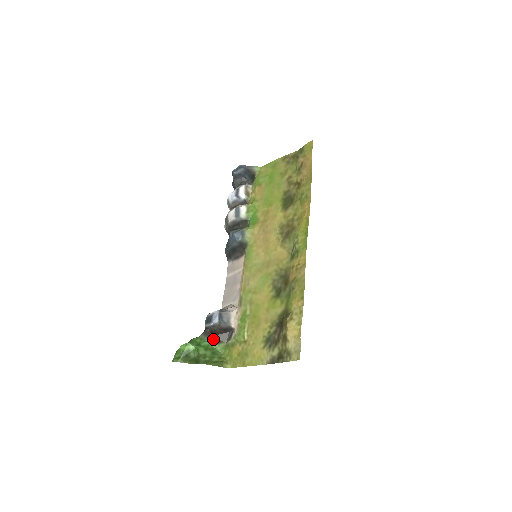
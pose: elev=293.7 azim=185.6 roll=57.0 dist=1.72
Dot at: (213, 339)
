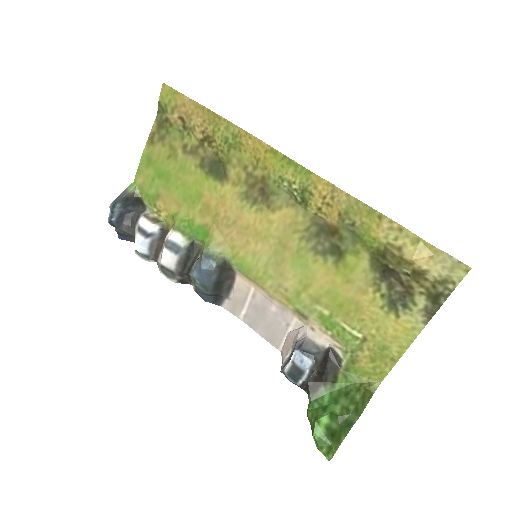
Dot at: (326, 384)
